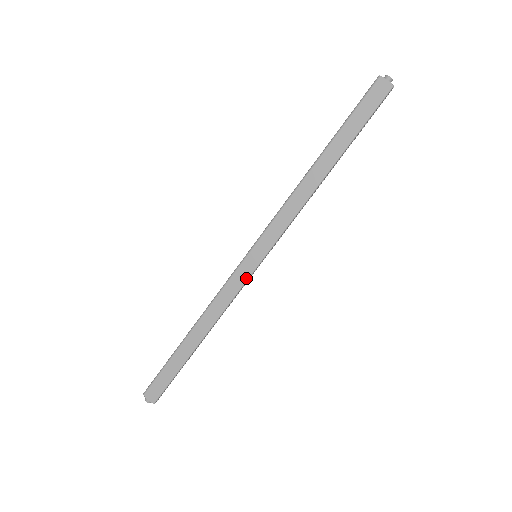
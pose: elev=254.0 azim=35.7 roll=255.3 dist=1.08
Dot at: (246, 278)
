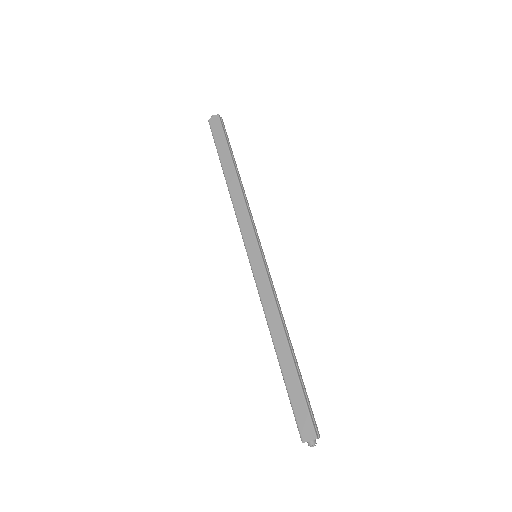
Dot at: (264, 271)
